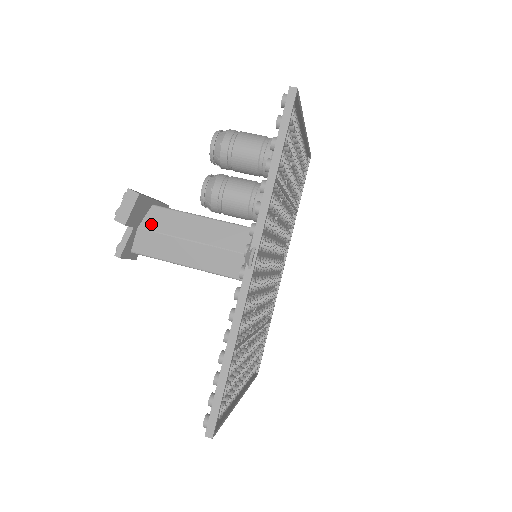
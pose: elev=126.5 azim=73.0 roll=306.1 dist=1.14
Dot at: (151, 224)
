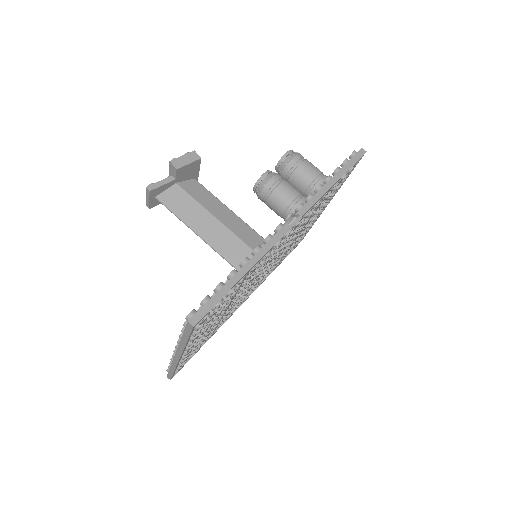
Dot at: (188, 187)
